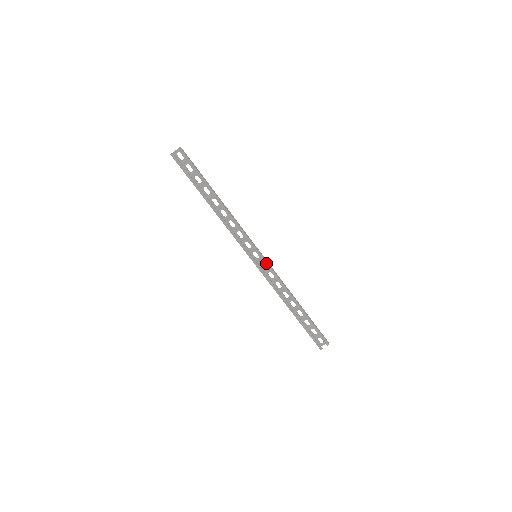
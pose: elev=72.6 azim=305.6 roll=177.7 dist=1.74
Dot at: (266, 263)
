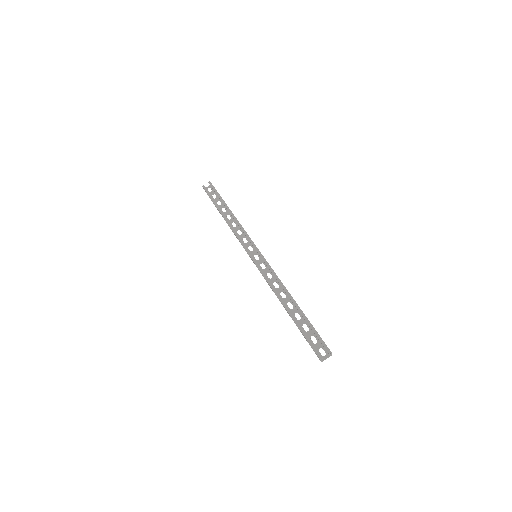
Dot at: (264, 259)
